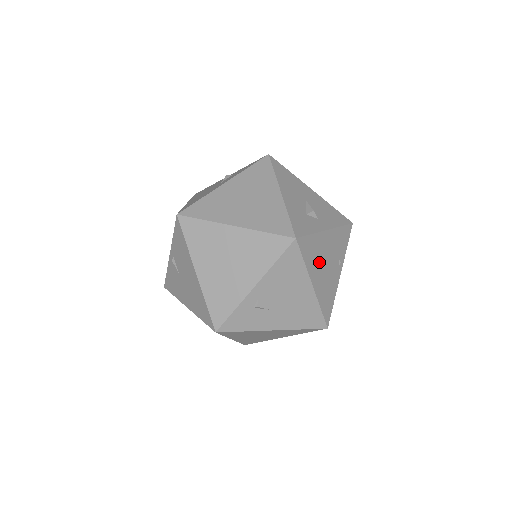
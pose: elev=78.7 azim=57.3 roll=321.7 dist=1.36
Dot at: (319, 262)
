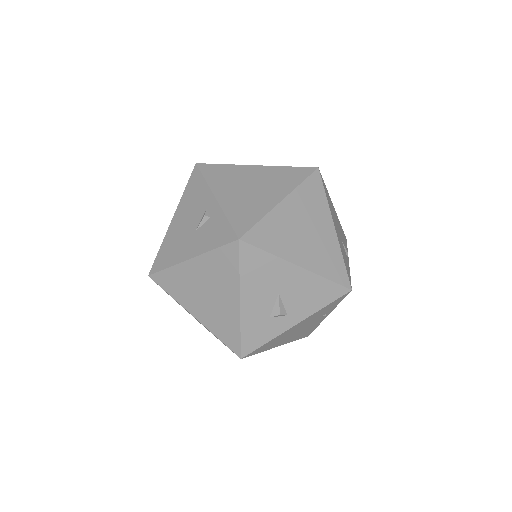
Dot at: (285, 337)
